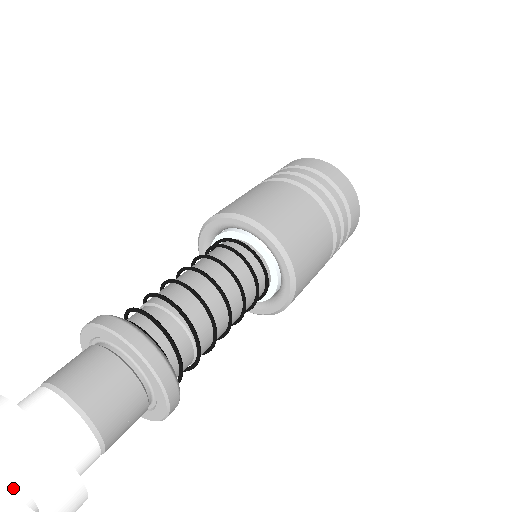
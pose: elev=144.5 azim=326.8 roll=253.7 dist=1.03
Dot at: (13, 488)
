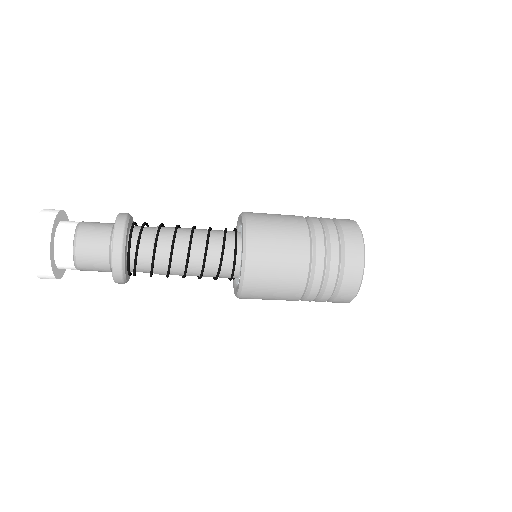
Dot at: occluded
